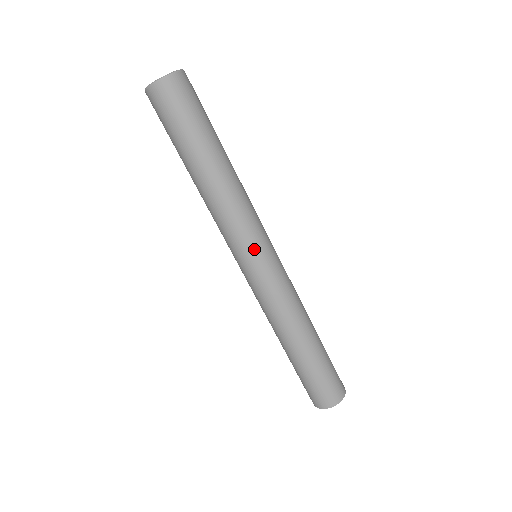
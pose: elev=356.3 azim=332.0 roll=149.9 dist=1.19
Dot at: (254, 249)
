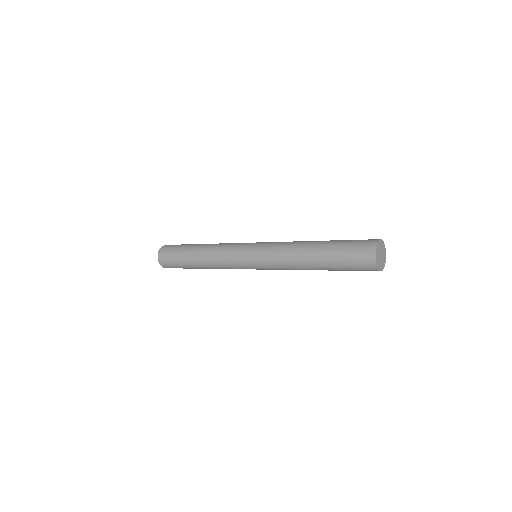
Dot at: (242, 249)
